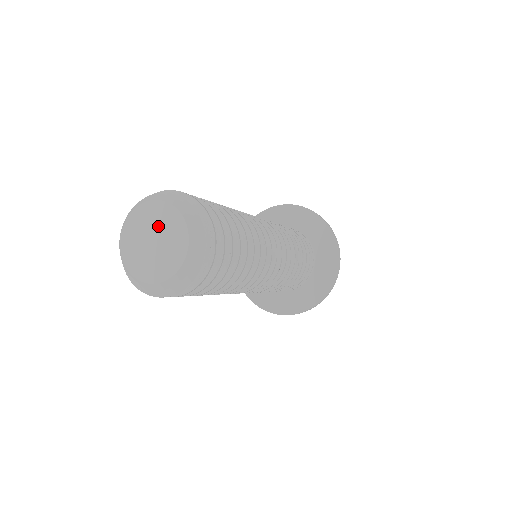
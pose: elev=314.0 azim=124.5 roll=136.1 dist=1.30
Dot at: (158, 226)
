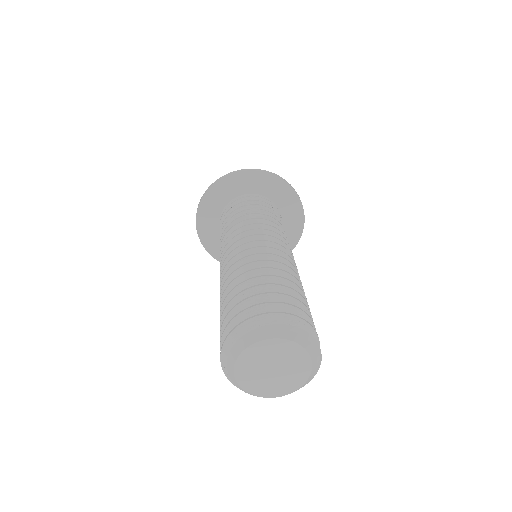
Dot at: (268, 359)
